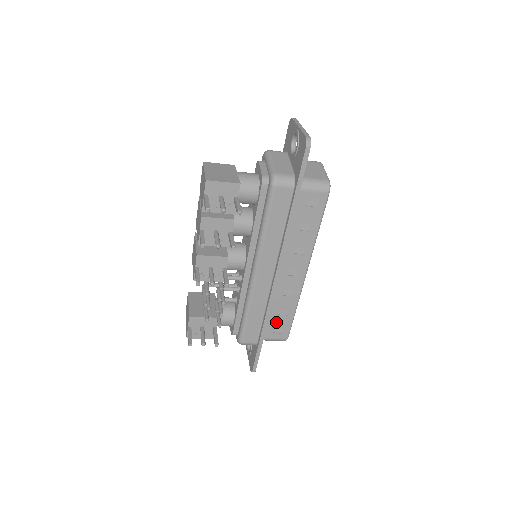
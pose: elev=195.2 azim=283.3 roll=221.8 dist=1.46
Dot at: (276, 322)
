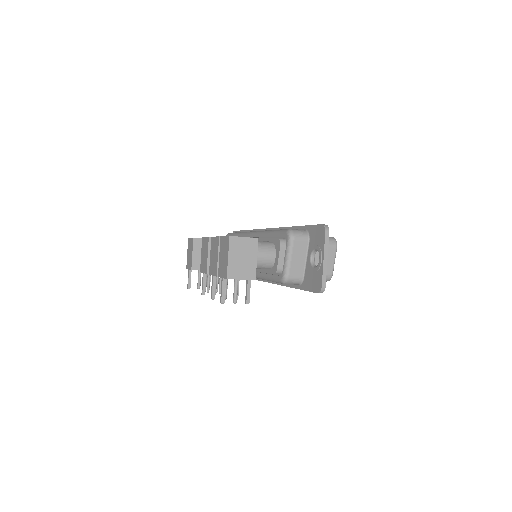
Dot at: occluded
